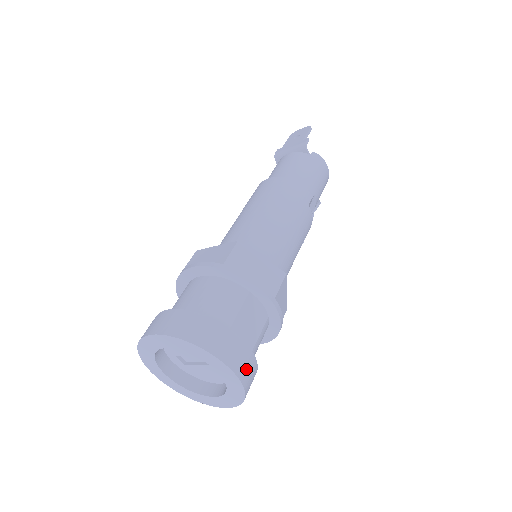
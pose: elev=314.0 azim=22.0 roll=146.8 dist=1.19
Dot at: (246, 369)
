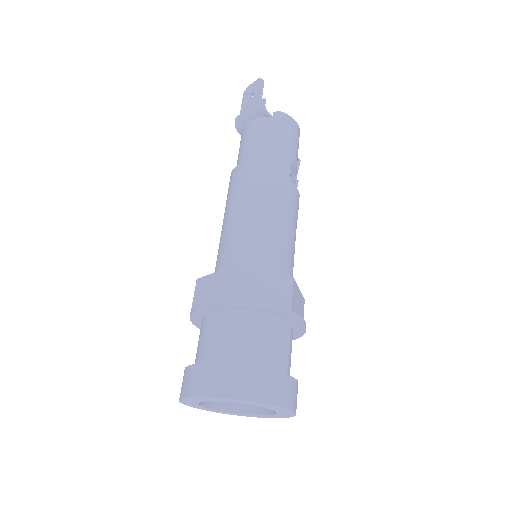
Dot at: (288, 395)
